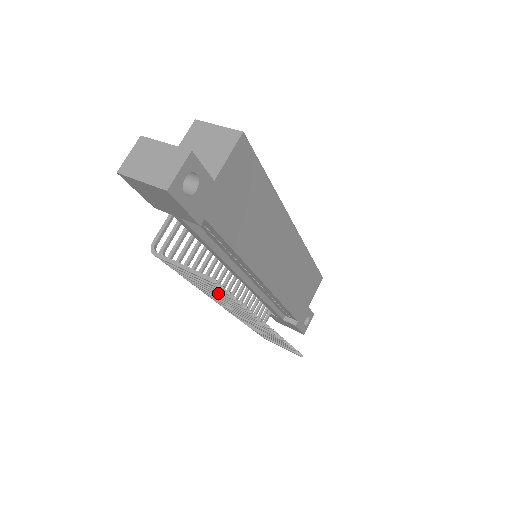
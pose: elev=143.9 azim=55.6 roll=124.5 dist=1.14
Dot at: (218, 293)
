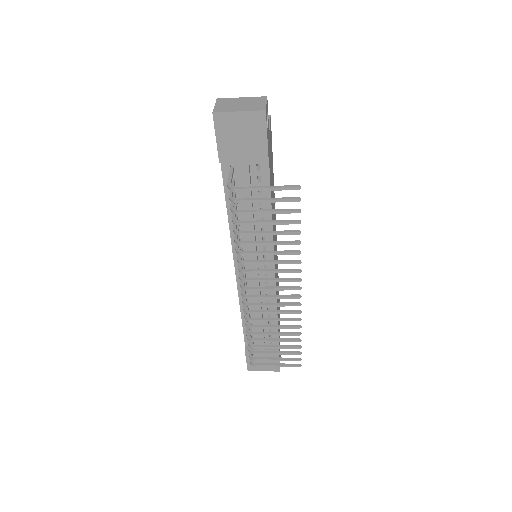
Dot at: (277, 232)
